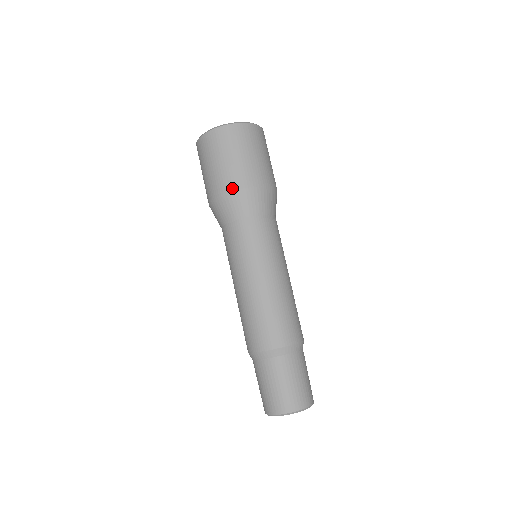
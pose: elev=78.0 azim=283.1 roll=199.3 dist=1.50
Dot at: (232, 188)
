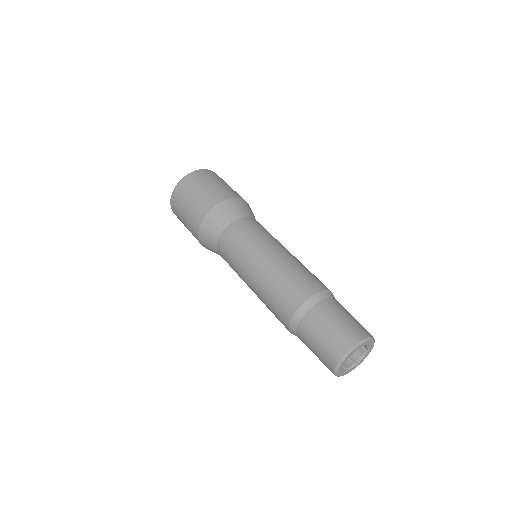
Dot at: (199, 223)
